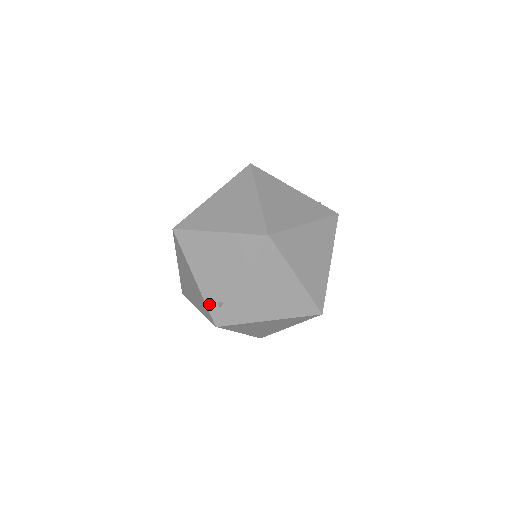
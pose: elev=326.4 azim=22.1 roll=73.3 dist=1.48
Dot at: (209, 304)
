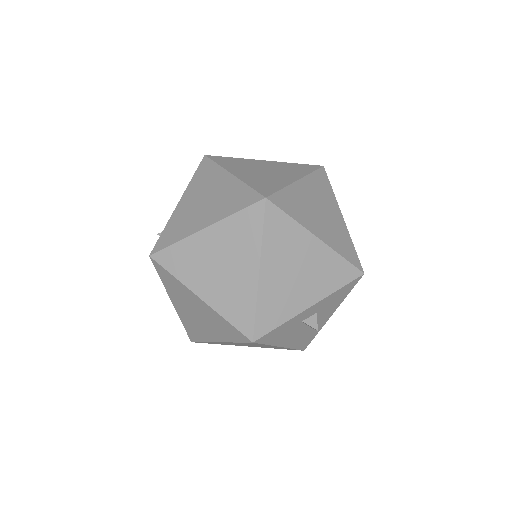
Dot at: occluded
